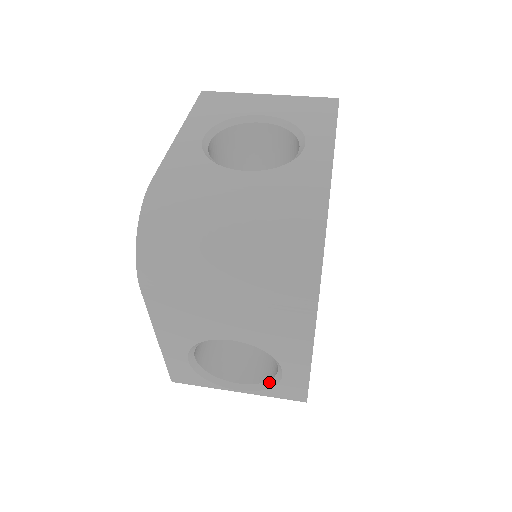
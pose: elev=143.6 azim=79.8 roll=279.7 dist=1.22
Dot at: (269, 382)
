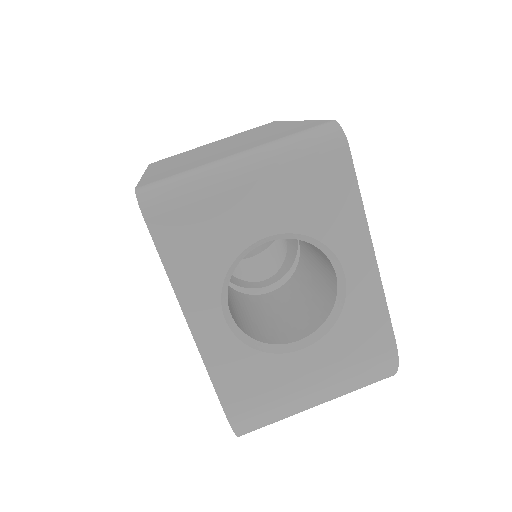
Dot at: occluded
